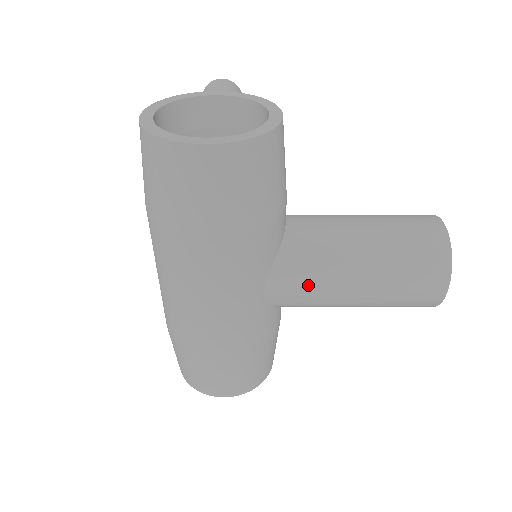
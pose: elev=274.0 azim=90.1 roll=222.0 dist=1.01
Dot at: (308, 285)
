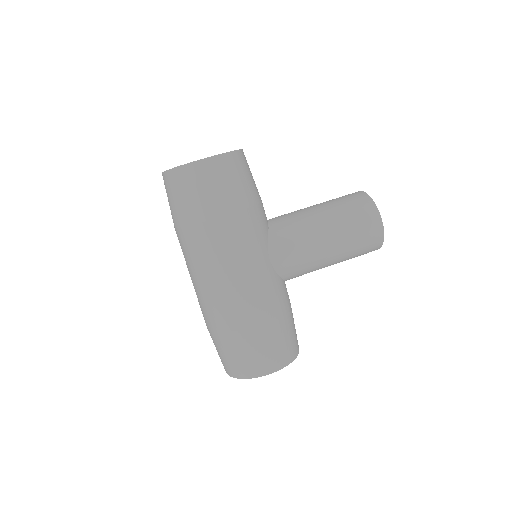
Dot at: (296, 245)
